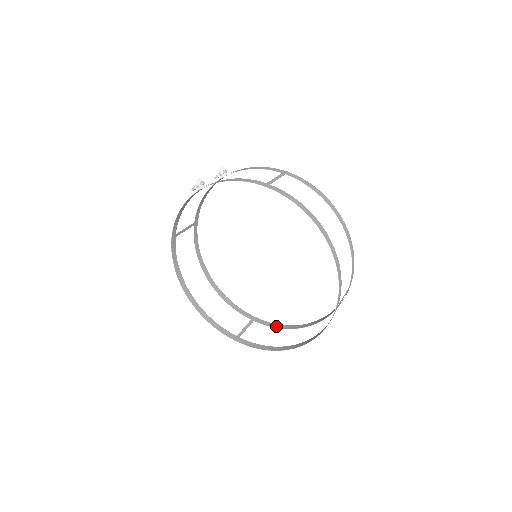
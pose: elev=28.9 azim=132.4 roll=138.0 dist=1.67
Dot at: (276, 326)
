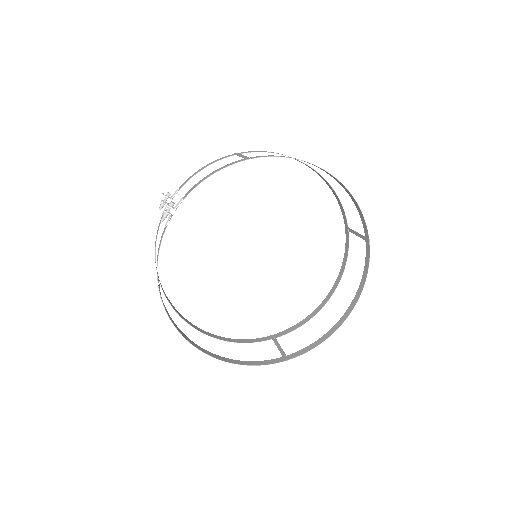
Dot at: (299, 325)
